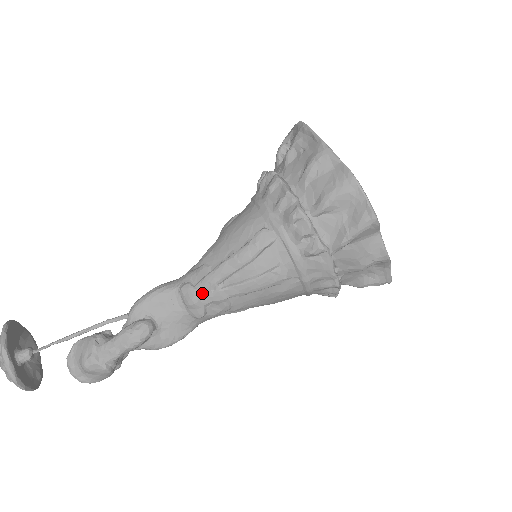
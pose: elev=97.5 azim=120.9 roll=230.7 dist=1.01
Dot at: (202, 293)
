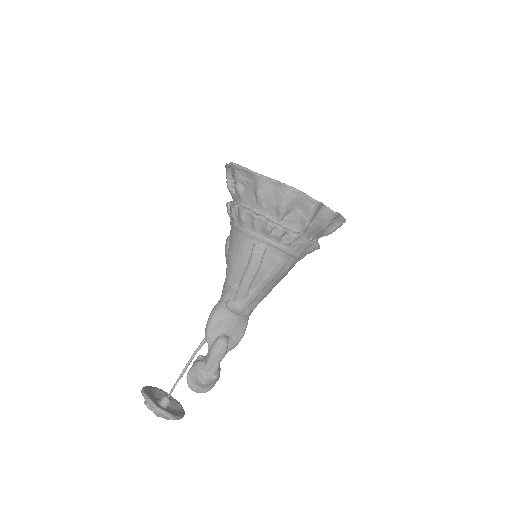
Dot at: (242, 302)
